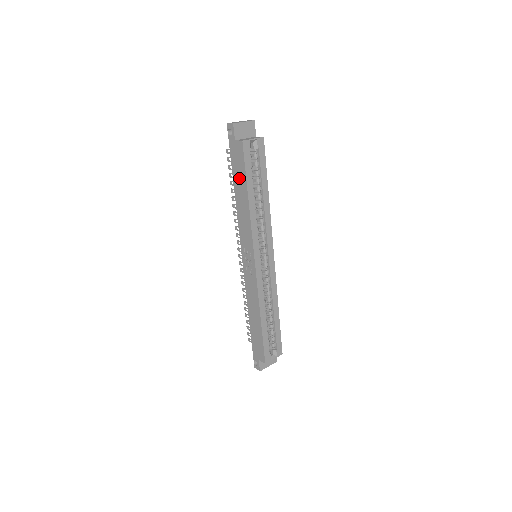
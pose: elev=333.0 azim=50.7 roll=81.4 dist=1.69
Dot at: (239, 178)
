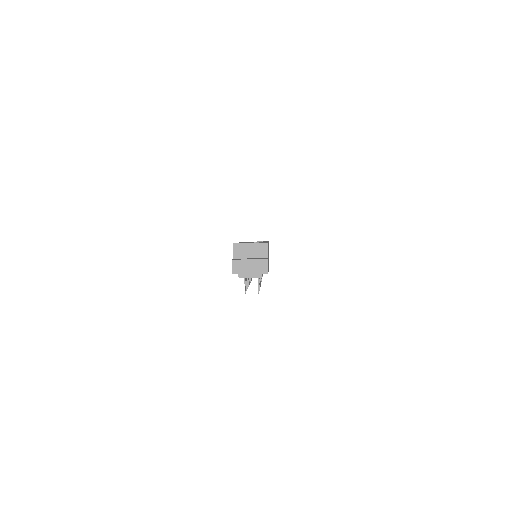
Dot at: occluded
